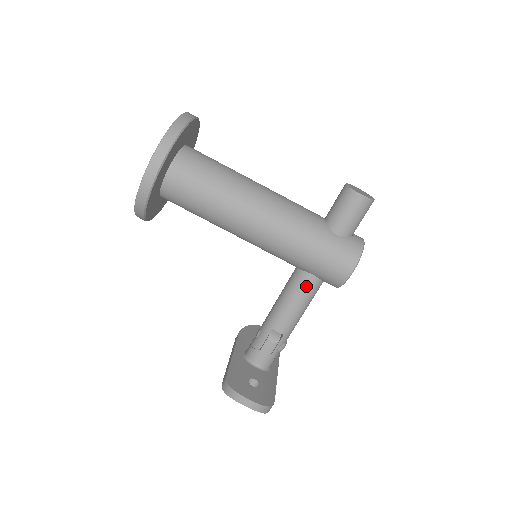
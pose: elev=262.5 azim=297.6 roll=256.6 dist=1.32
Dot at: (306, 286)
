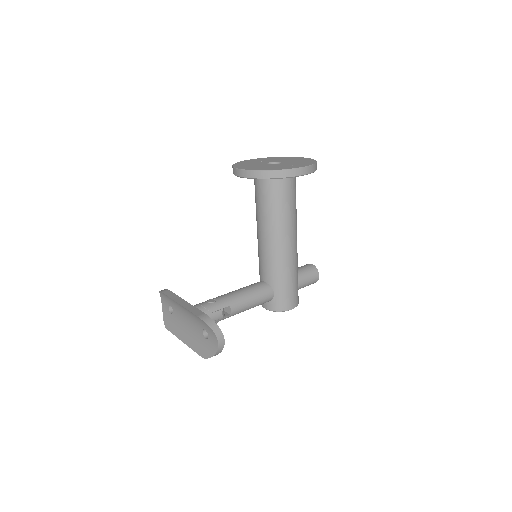
Dot at: (266, 297)
